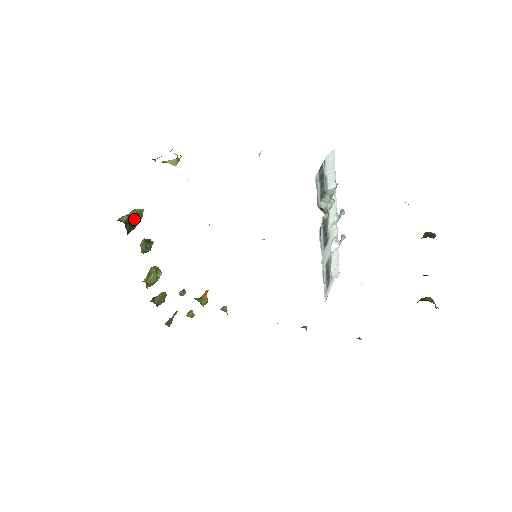
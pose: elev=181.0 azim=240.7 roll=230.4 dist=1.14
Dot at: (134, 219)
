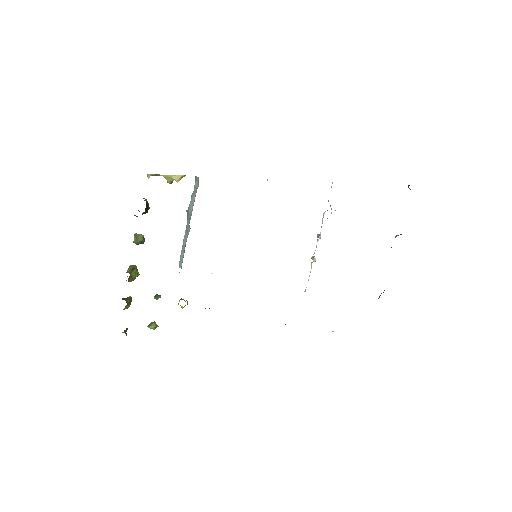
Dot at: occluded
